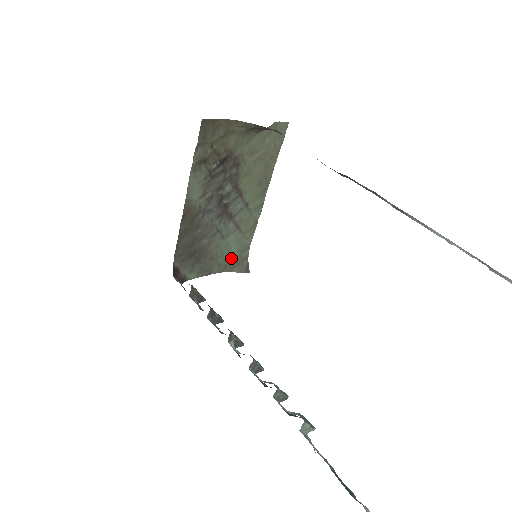
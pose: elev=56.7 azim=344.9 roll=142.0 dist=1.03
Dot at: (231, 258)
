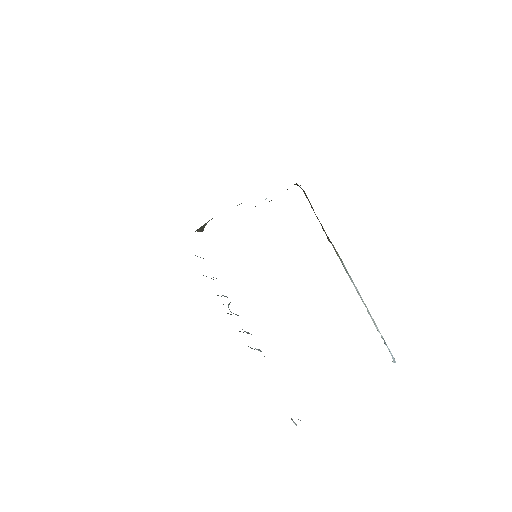
Dot at: occluded
